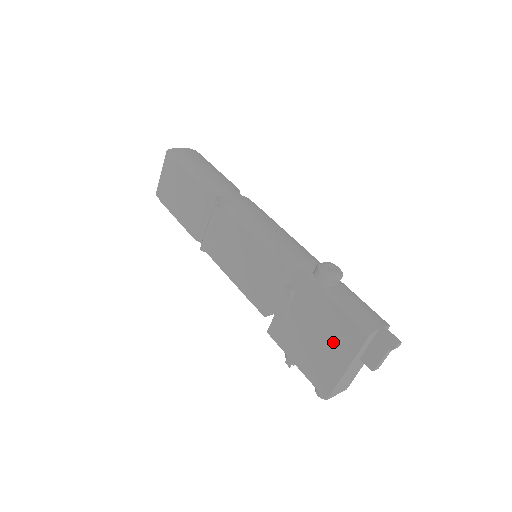
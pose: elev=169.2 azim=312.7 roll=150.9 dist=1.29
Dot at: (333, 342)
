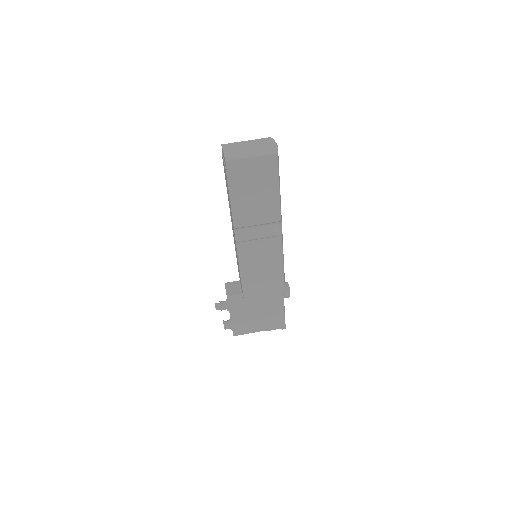
Dot at: (265, 321)
